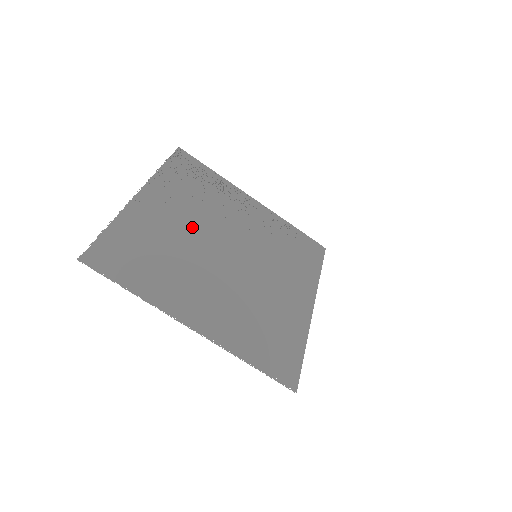
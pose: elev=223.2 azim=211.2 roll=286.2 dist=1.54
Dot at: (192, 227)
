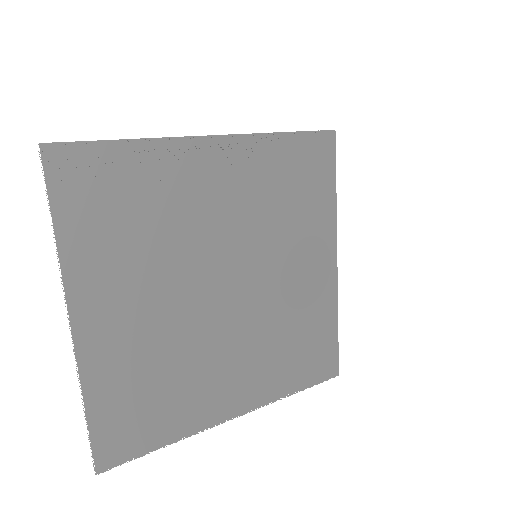
Dot at: (166, 300)
